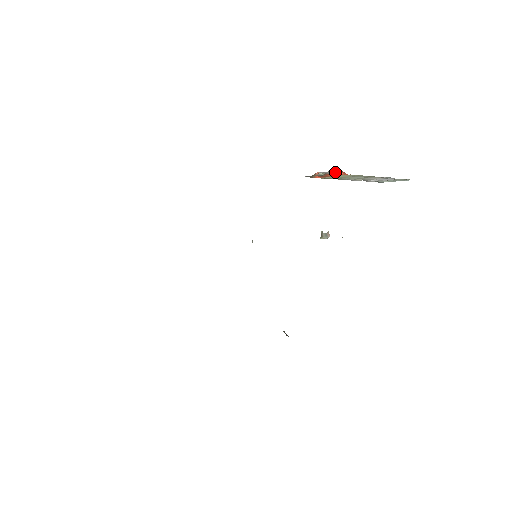
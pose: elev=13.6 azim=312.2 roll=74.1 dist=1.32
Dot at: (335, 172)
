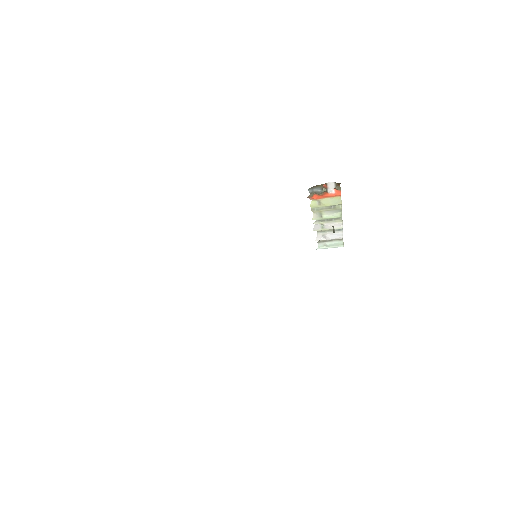
Dot at: (332, 191)
